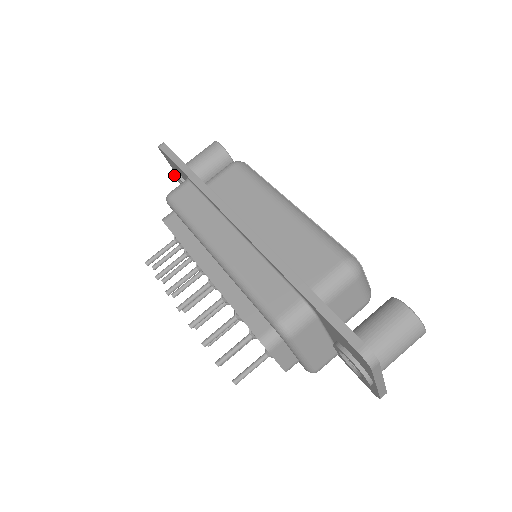
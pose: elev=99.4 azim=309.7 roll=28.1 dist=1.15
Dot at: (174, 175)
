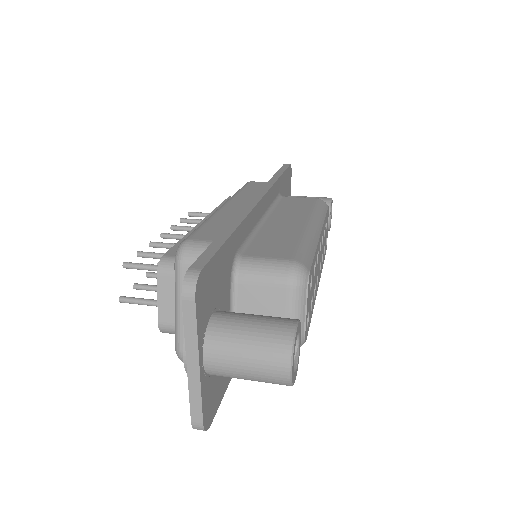
Dot at: occluded
